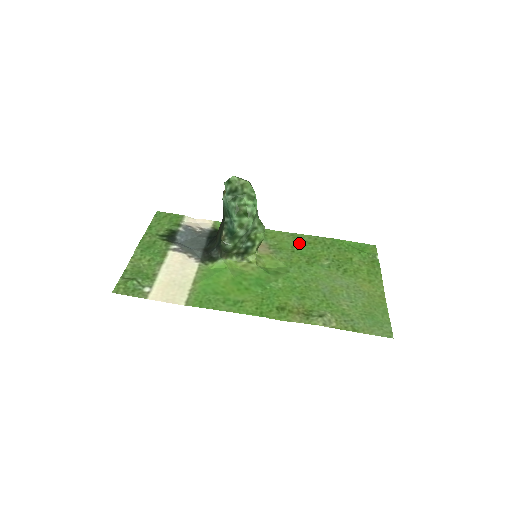
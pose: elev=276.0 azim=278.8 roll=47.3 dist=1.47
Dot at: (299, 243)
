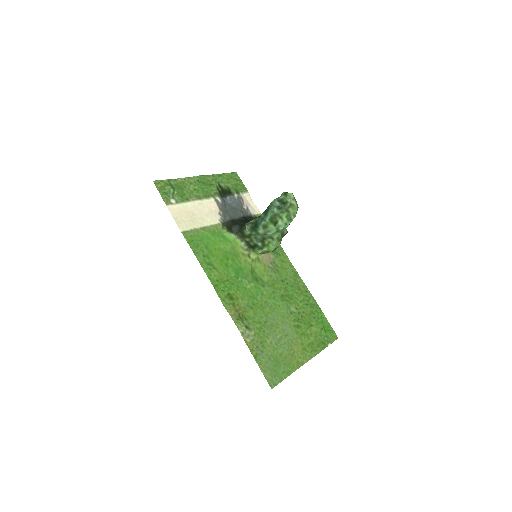
Dot at: (293, 281)
